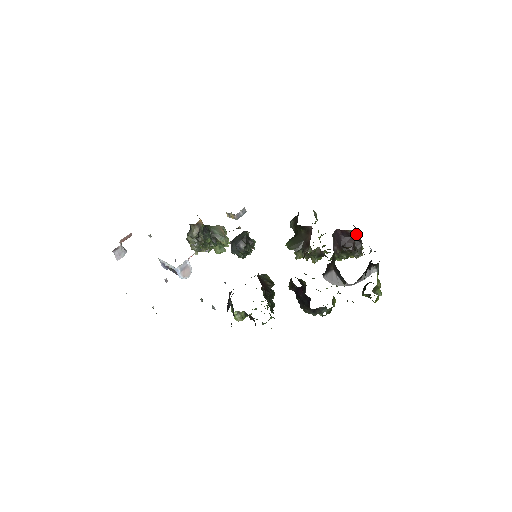
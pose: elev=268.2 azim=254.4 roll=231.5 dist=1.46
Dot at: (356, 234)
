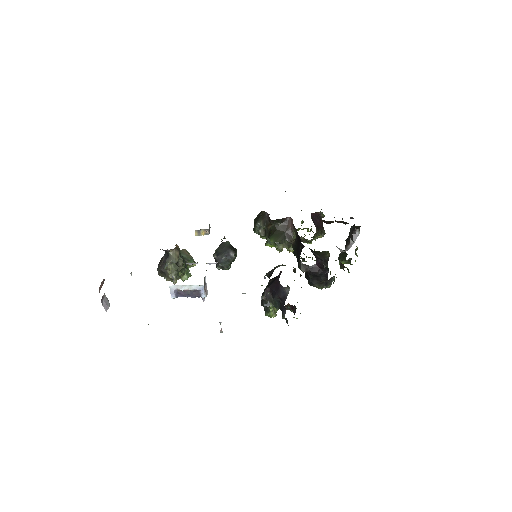
Dot at: (323, 214)
